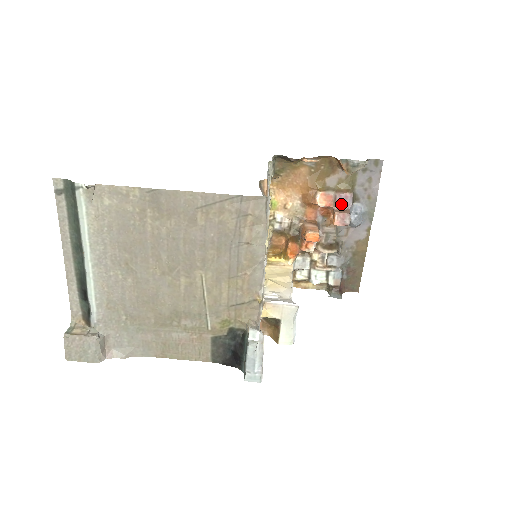
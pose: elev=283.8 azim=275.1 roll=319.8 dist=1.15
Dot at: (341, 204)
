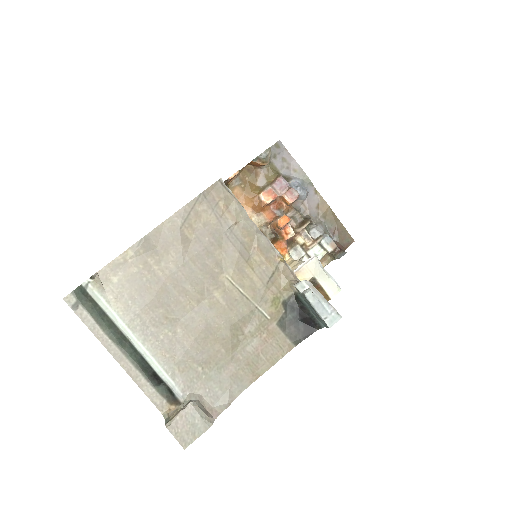
Dot at: (281, 189)
